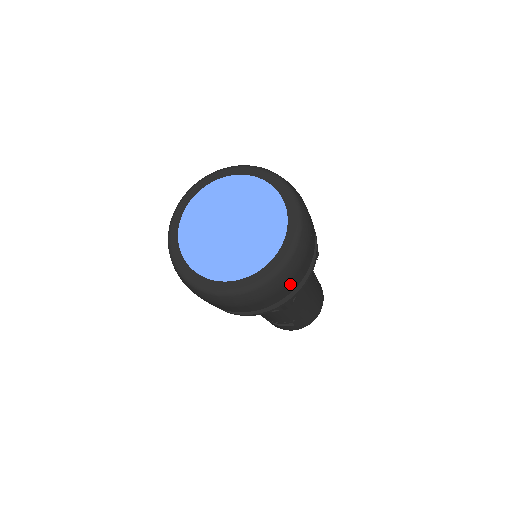
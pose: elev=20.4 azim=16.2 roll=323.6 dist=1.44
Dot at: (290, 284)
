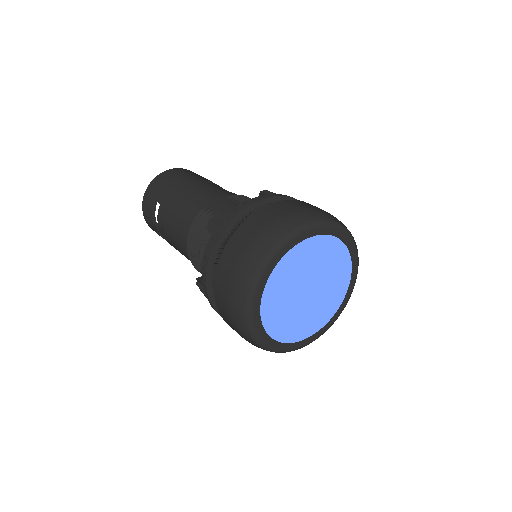
Dot at: occluded
